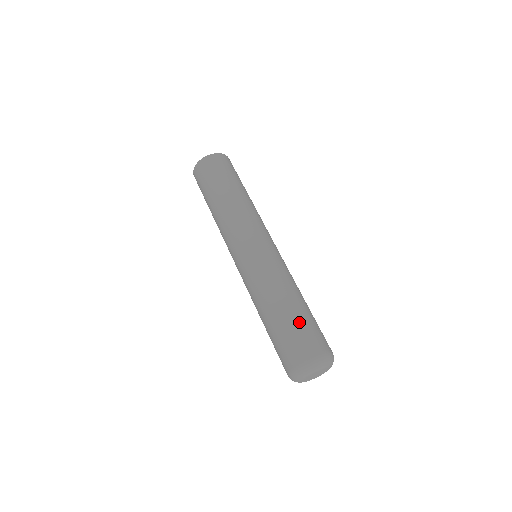
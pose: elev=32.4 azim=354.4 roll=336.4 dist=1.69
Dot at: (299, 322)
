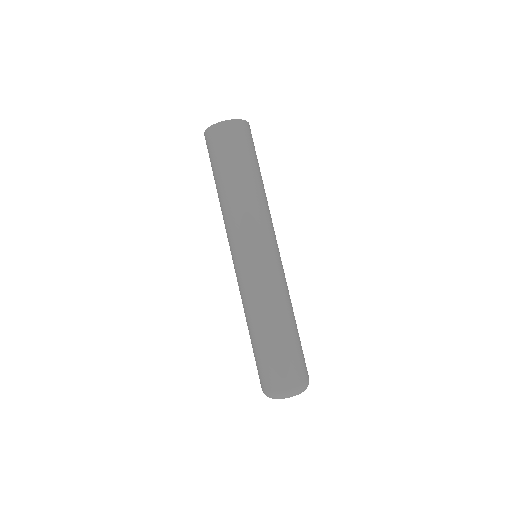
Dot at: (299, 345)
